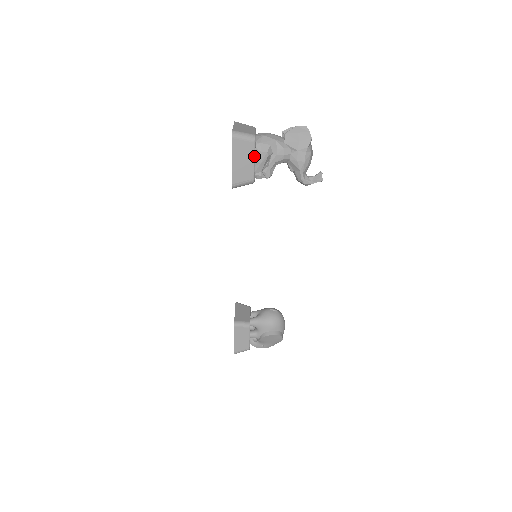
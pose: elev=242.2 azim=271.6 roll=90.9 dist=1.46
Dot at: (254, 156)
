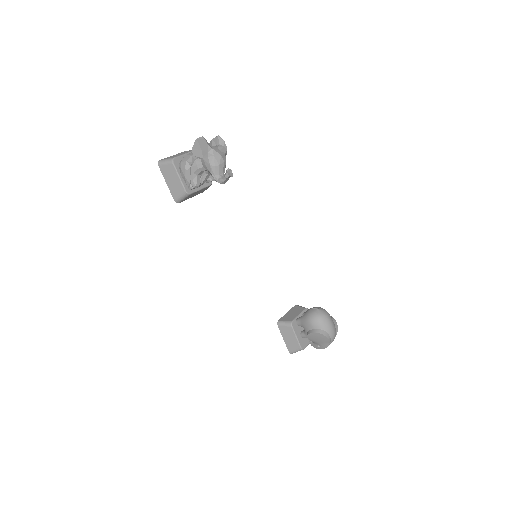
Dot at: (177, 174)
